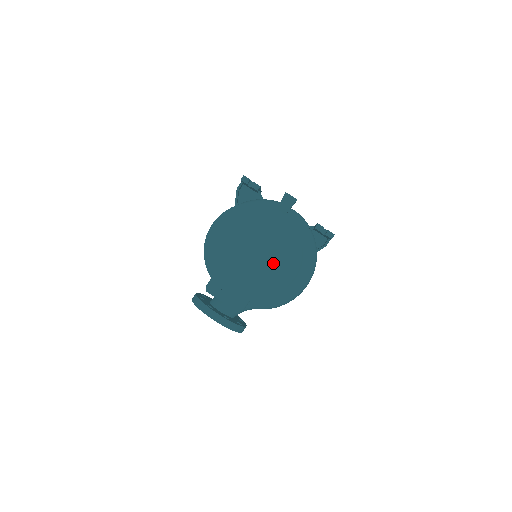
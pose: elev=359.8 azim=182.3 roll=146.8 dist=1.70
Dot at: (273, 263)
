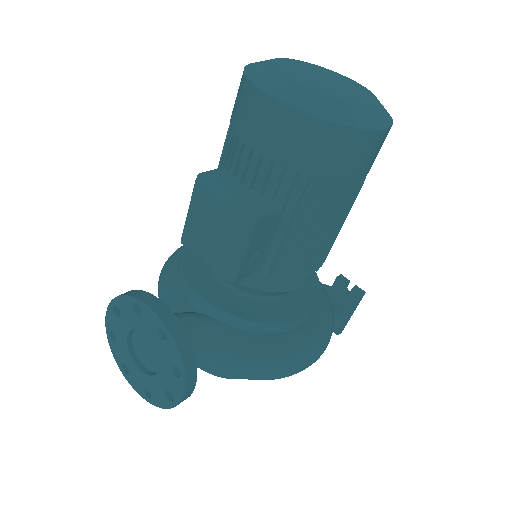
Dot at: (357, 96)
